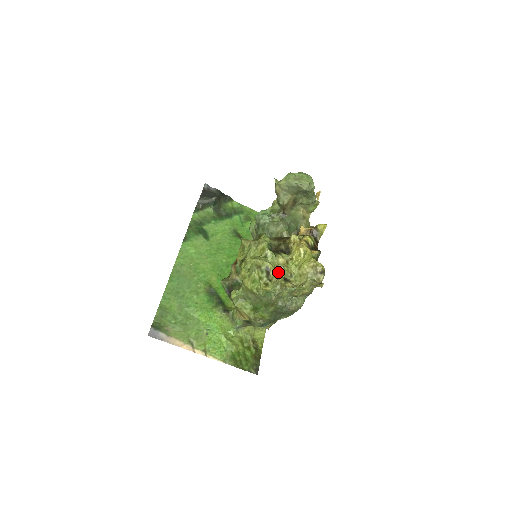
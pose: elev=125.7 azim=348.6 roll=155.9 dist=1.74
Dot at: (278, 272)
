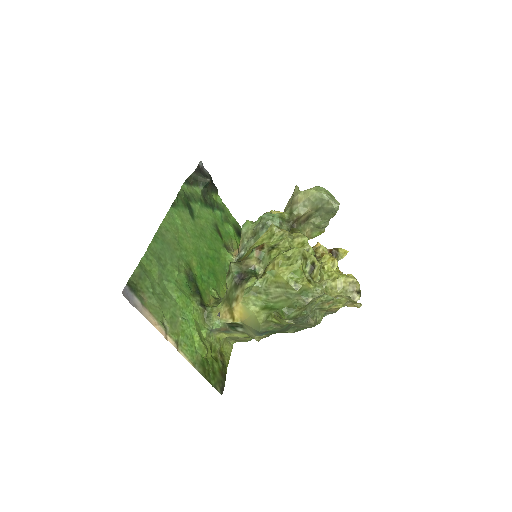
Dot at: occluded
